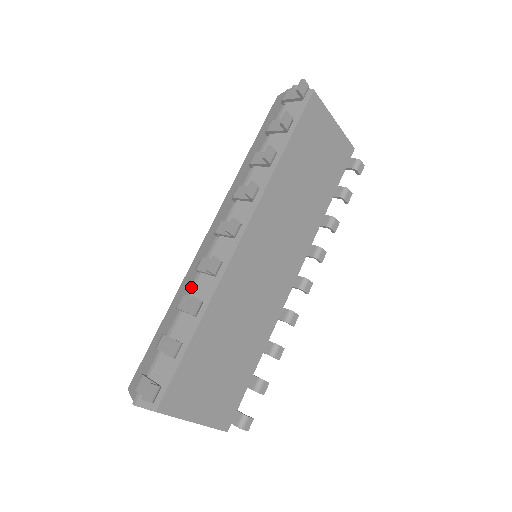
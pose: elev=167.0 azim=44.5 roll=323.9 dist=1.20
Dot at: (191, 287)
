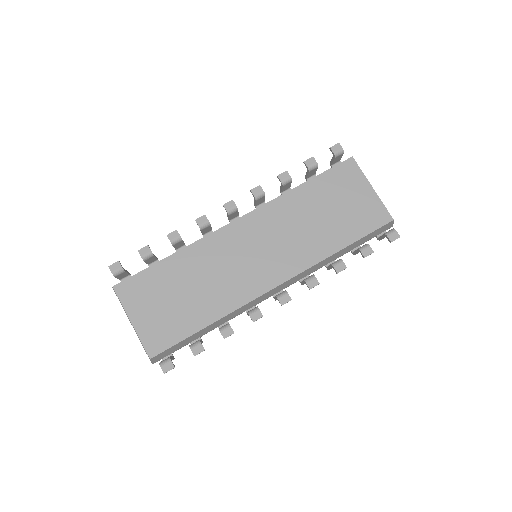
Dot at: occluded
